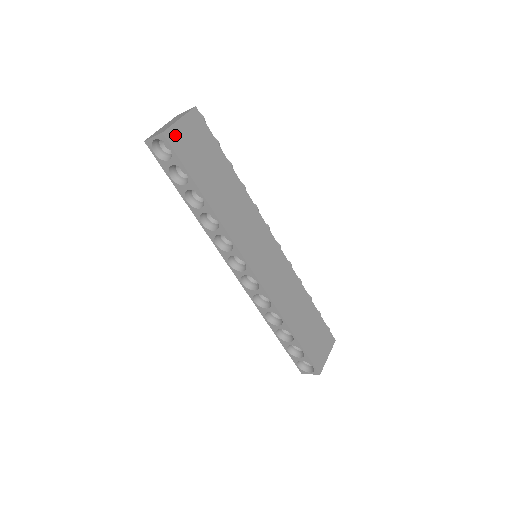
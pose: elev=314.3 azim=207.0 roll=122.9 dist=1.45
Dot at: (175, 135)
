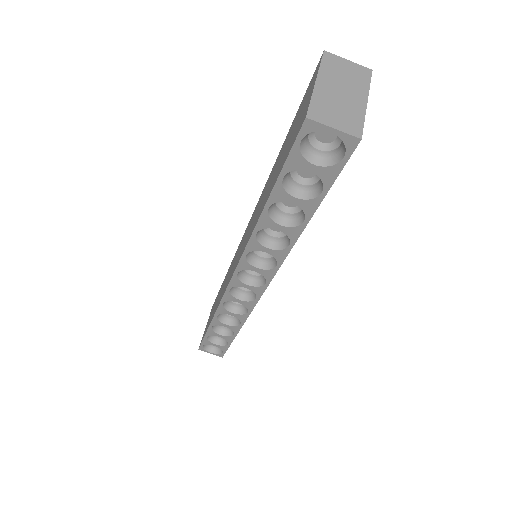
Dot at: occluded
